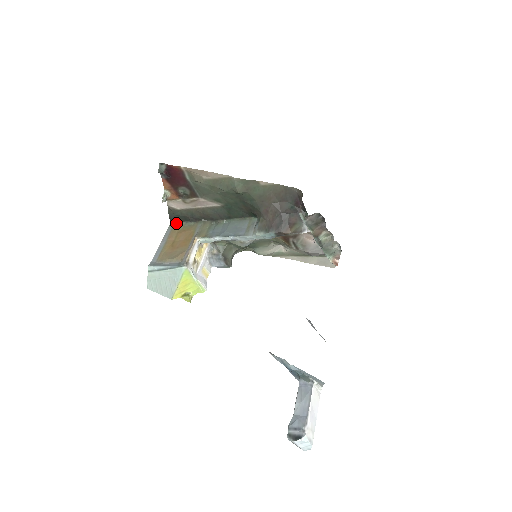
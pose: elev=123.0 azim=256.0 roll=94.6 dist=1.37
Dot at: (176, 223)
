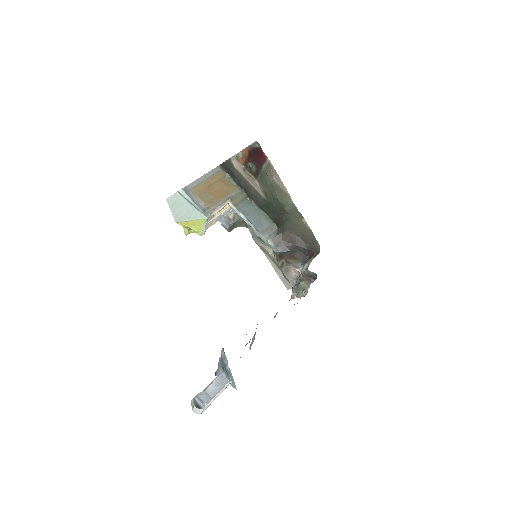
Dot at: (223, 170)
